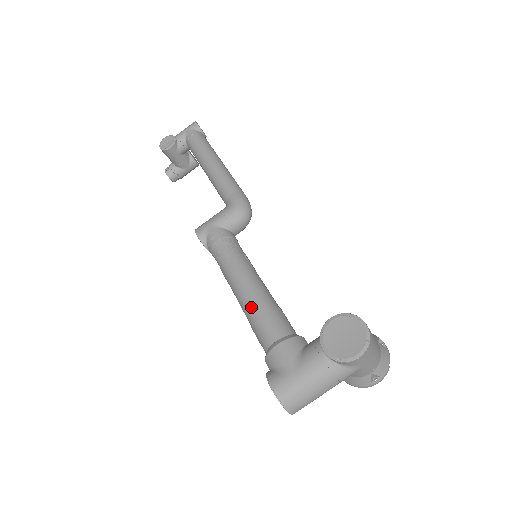
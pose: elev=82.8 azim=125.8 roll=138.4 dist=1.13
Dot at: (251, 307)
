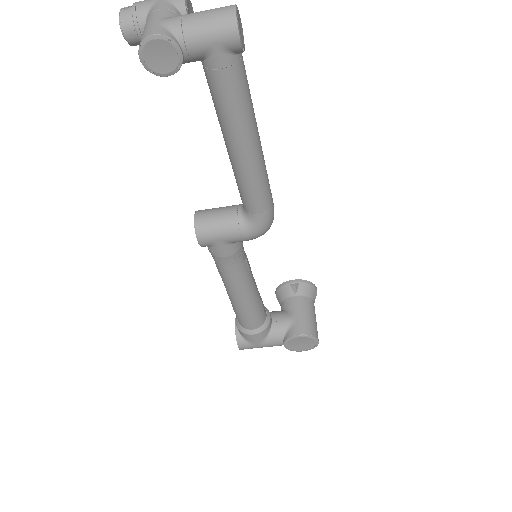
Dot at: (240, 309)
